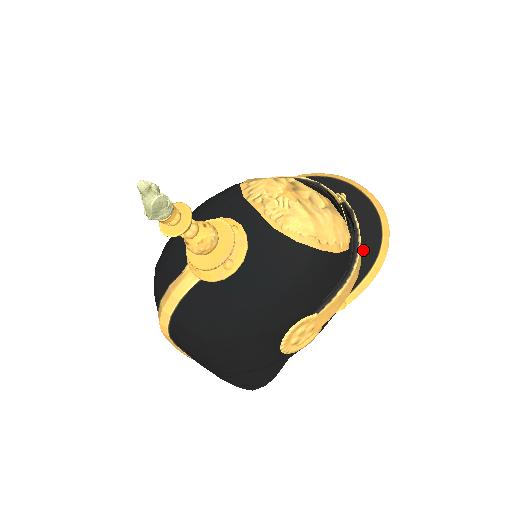
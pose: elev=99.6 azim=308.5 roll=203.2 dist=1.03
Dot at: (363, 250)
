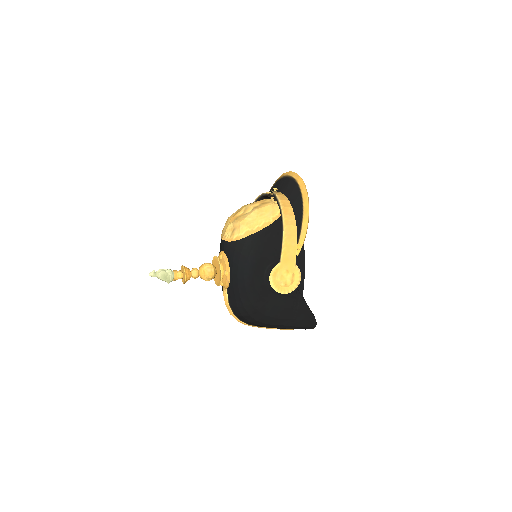
Dot at: (295, 209)
